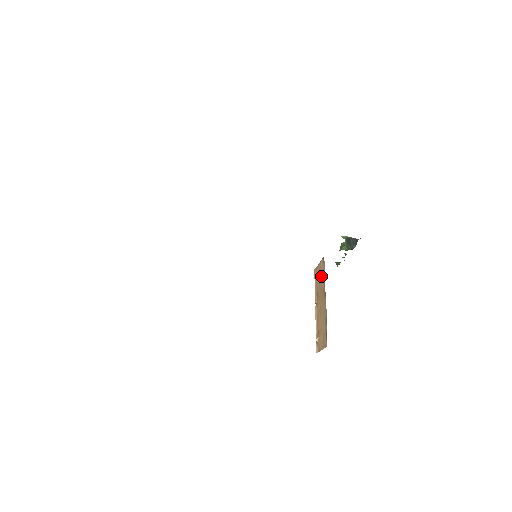
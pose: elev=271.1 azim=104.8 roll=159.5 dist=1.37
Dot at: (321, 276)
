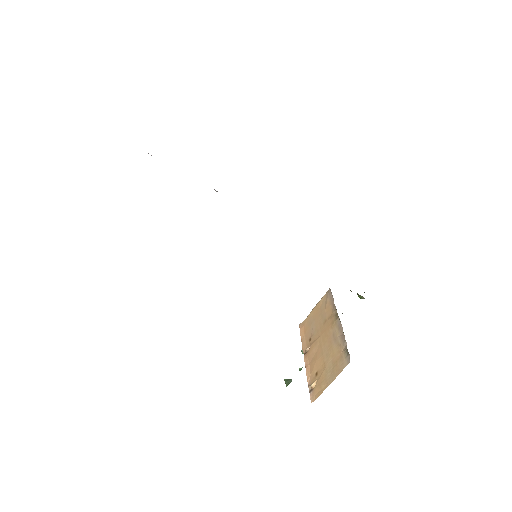
Dot at: (322, 312)
